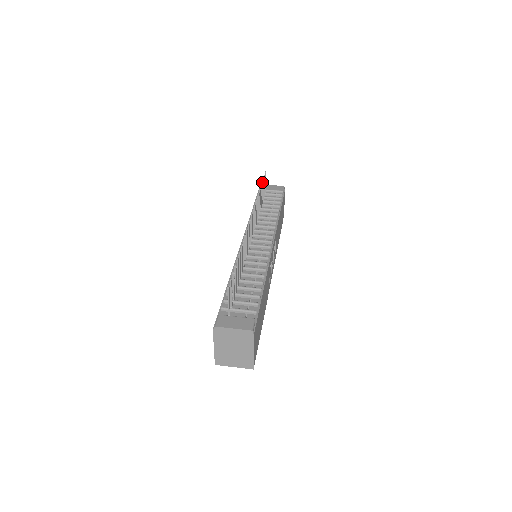
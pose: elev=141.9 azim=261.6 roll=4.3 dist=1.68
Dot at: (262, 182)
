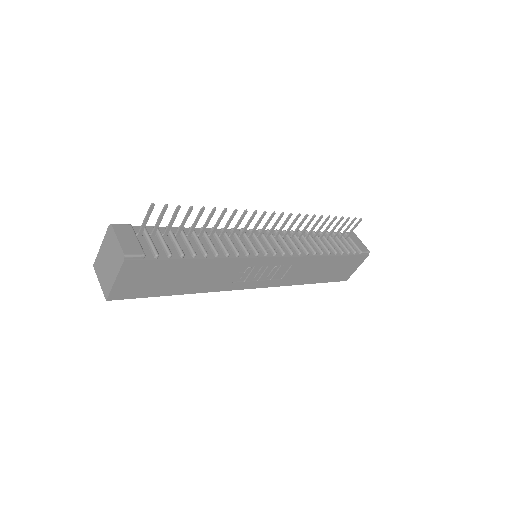
Dot at: (342, 216)
